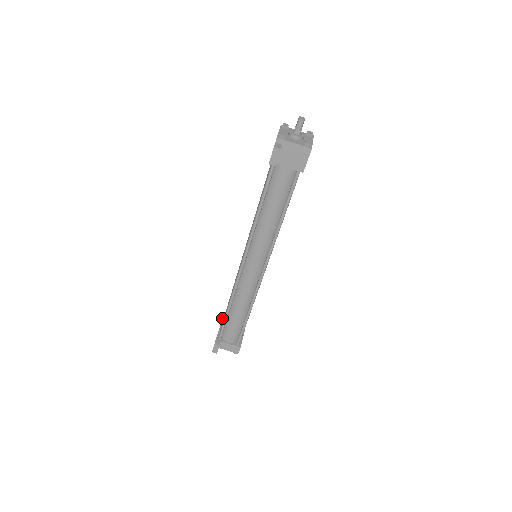
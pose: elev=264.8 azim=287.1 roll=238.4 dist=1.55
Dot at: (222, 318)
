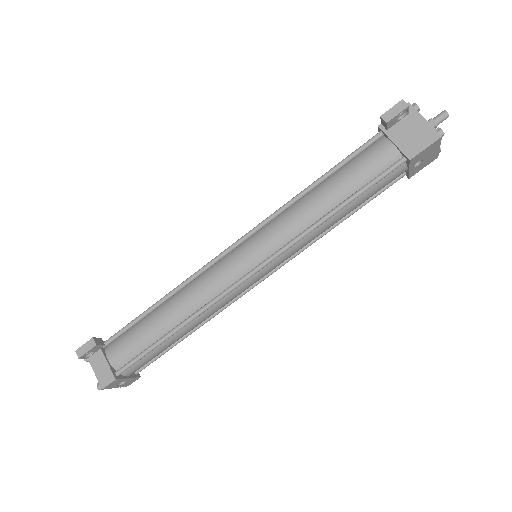
Dot at: occluded
